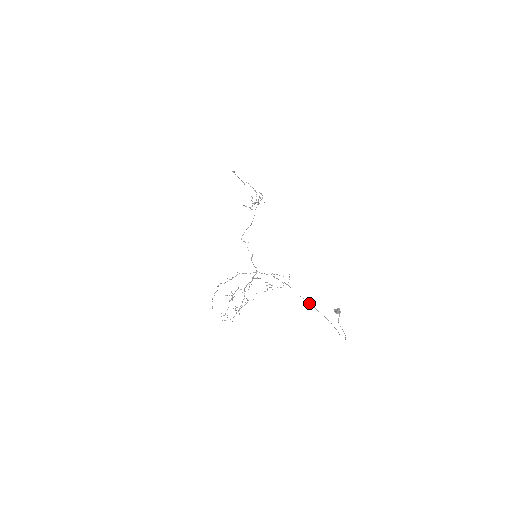
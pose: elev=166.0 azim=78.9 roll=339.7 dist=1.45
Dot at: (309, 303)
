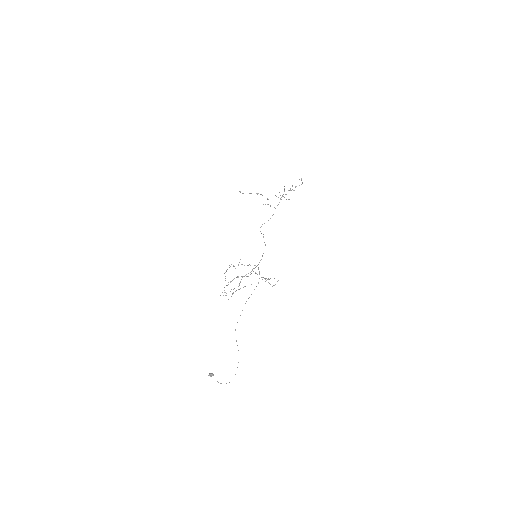
Dot at: occluded
